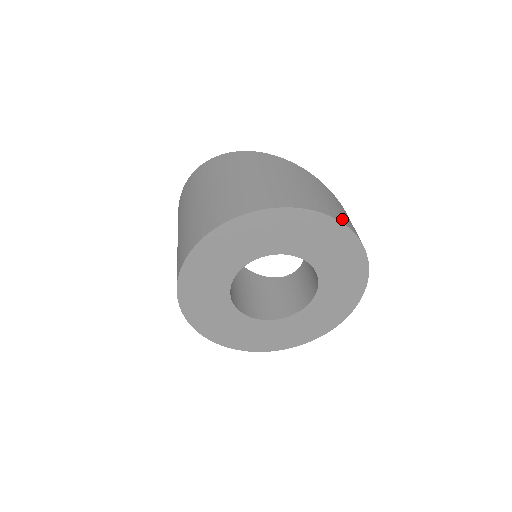
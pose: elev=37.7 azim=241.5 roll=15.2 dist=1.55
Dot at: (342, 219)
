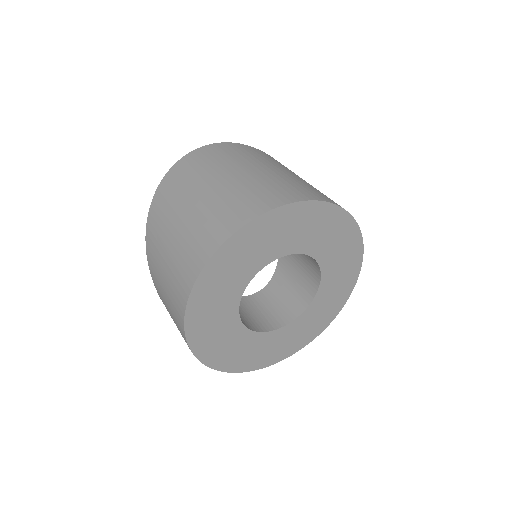
Dot at: occluded
